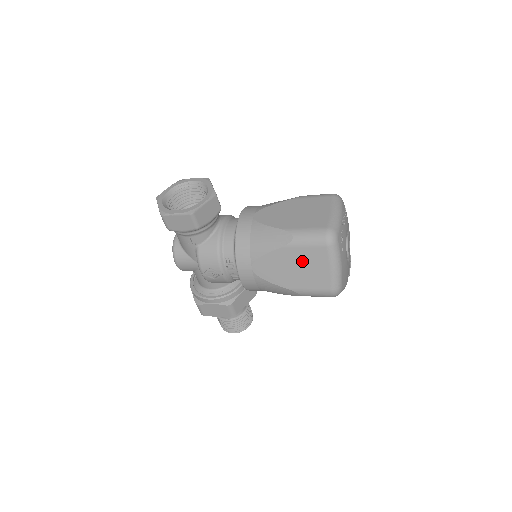
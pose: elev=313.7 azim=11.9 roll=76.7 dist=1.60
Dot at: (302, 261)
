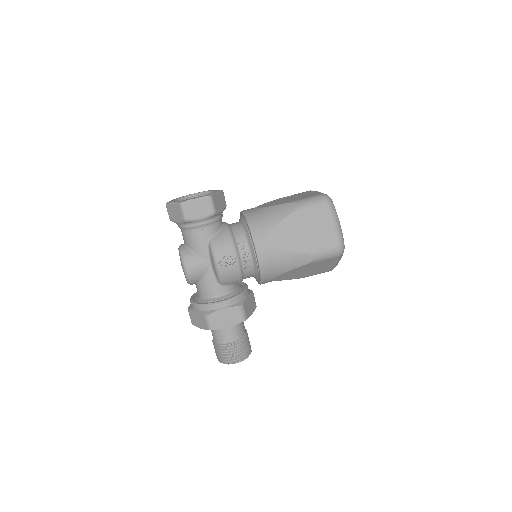
Dot at: (310, 222)
